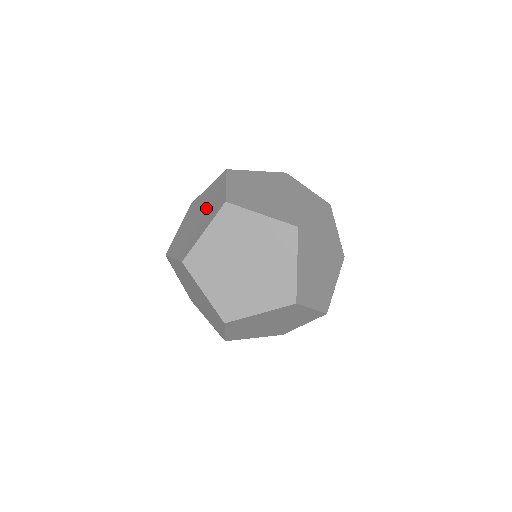
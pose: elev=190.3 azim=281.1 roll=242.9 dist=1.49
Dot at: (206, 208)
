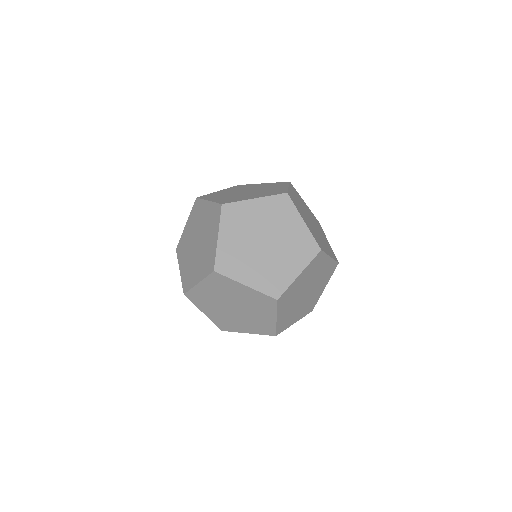
Dot at: (203, 244)
